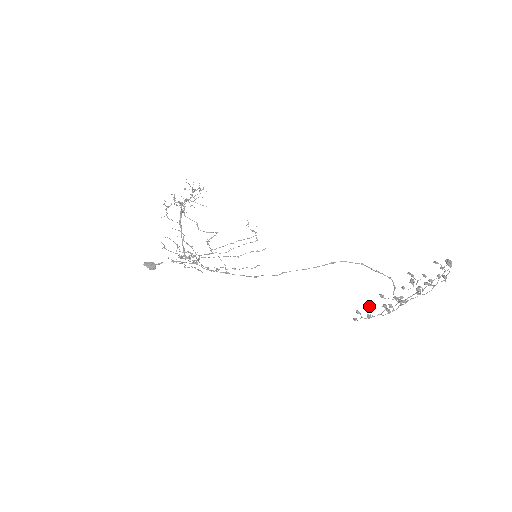
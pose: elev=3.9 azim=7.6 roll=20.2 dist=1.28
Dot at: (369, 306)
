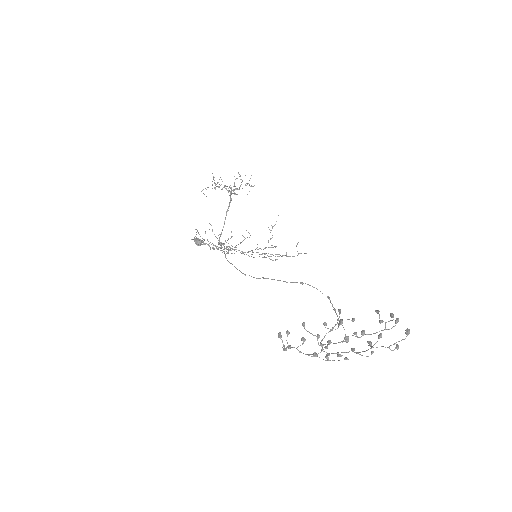
Dot at: occluded
